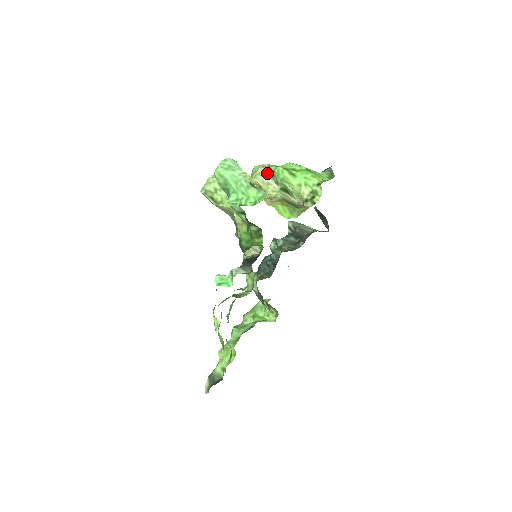
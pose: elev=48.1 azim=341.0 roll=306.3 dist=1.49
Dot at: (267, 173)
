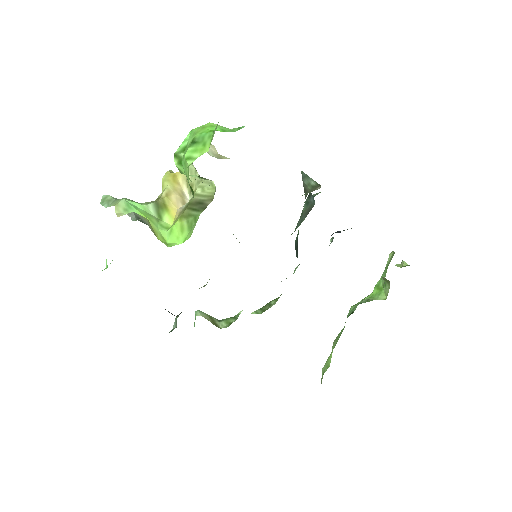
Dot at: occluded
